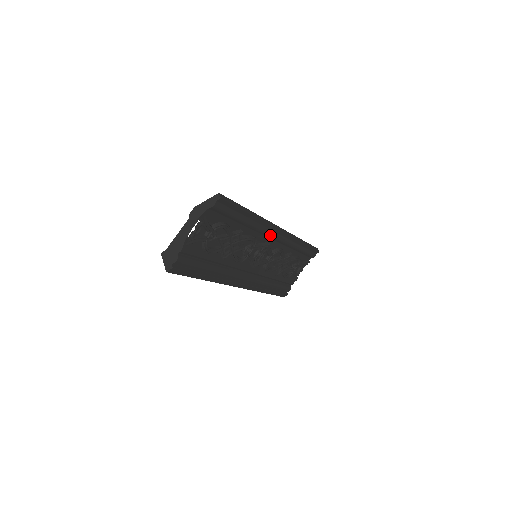
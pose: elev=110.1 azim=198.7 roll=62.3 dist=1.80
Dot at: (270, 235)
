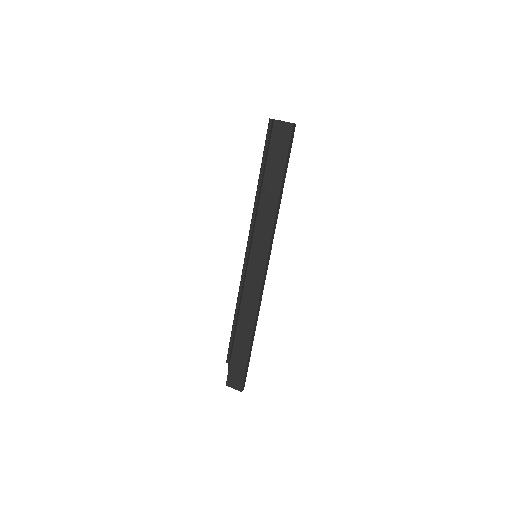
Dot at: occluded
